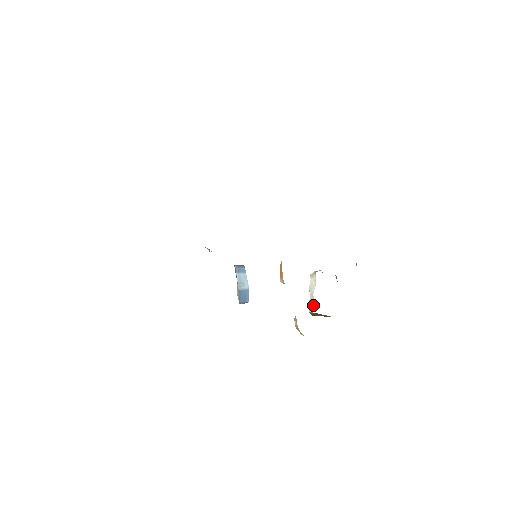
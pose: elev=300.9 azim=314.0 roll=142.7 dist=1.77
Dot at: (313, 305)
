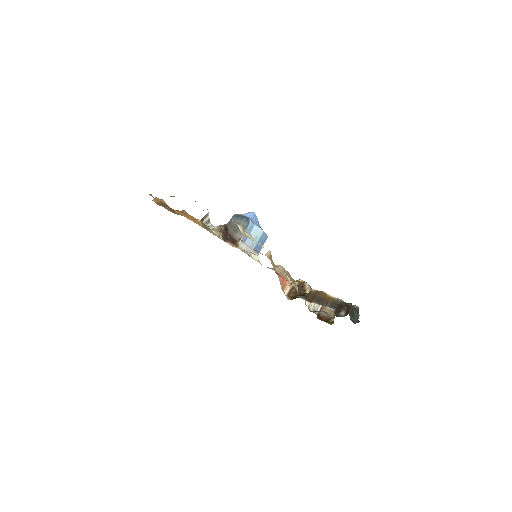
Dot at: occluded
